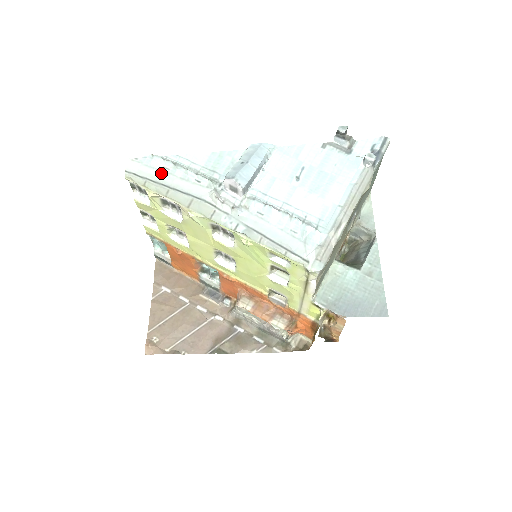
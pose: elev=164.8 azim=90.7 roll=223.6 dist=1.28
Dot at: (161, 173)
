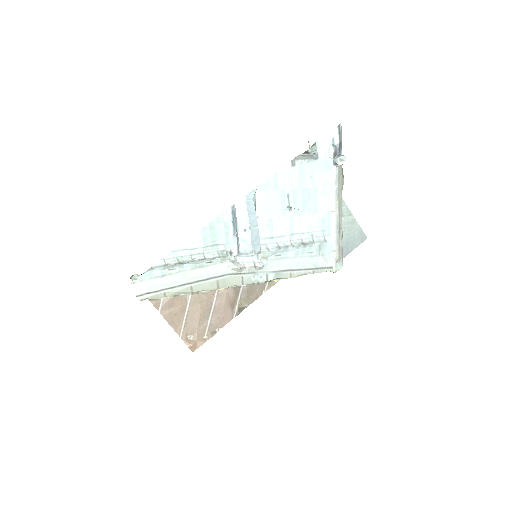
Dot at: (171, 276)
